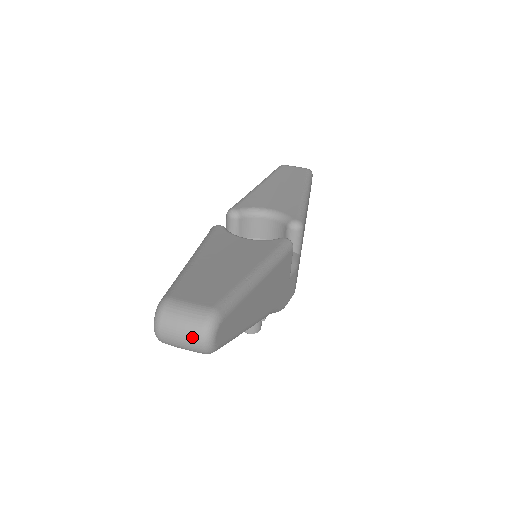
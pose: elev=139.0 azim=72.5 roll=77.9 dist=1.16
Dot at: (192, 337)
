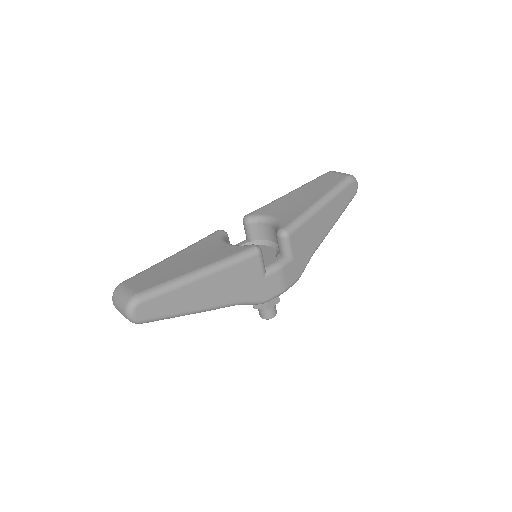
Dot at: (122, 311)
